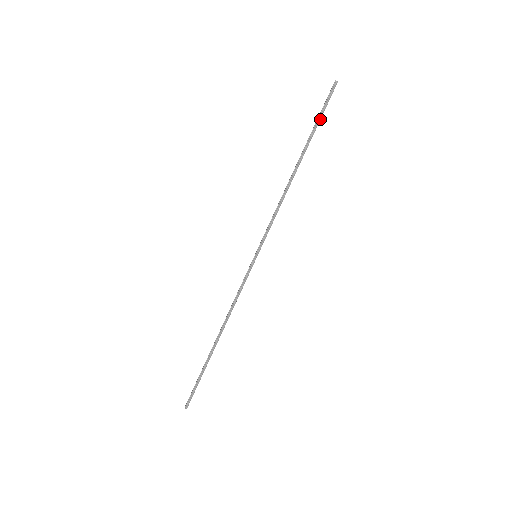
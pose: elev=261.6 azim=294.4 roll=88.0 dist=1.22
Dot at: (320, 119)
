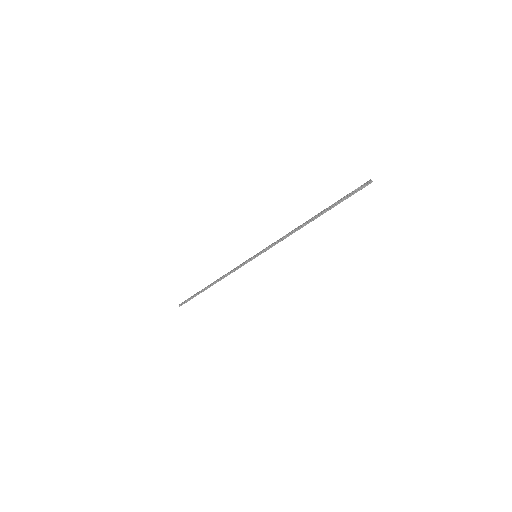
Dot at: occluded
